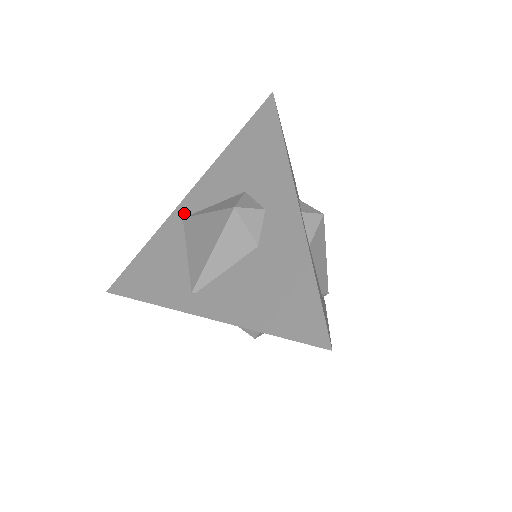
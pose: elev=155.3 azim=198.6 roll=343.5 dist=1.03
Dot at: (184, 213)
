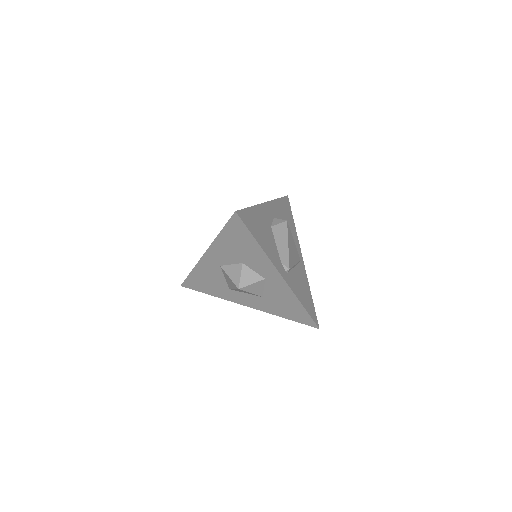
Dot at: occluded
